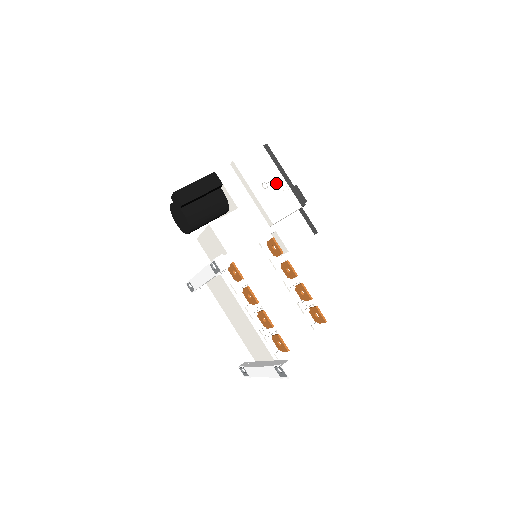
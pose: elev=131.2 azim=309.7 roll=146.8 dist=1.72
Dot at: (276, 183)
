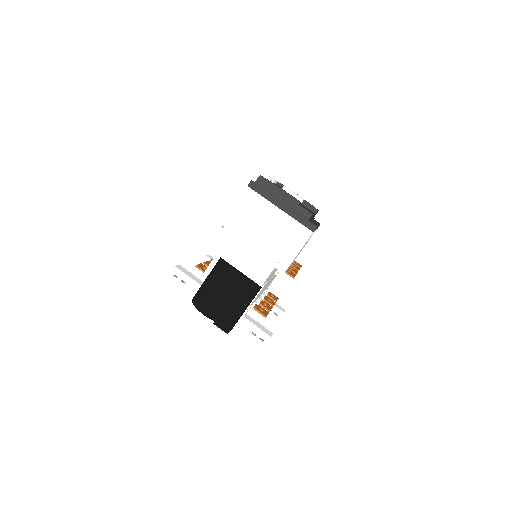
Dot at: occluded
